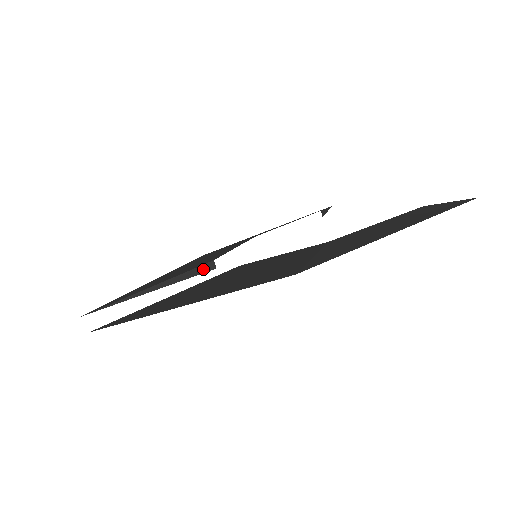
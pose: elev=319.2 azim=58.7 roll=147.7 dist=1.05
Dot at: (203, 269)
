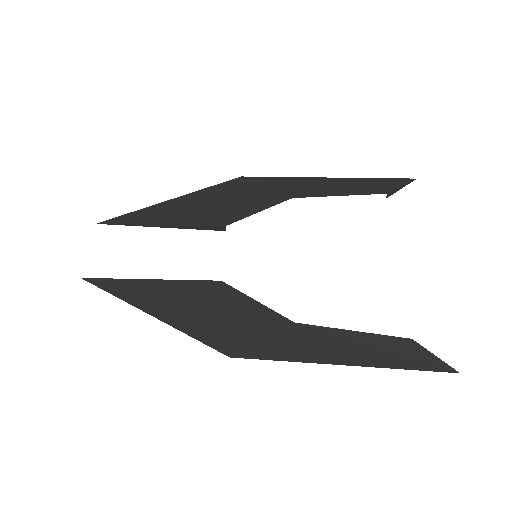
Dot at: (213, 228)
